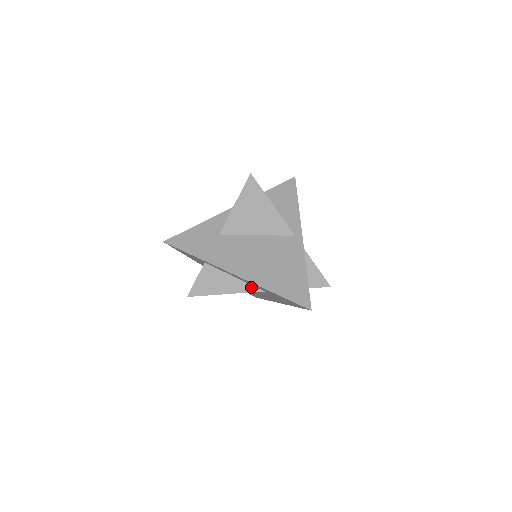
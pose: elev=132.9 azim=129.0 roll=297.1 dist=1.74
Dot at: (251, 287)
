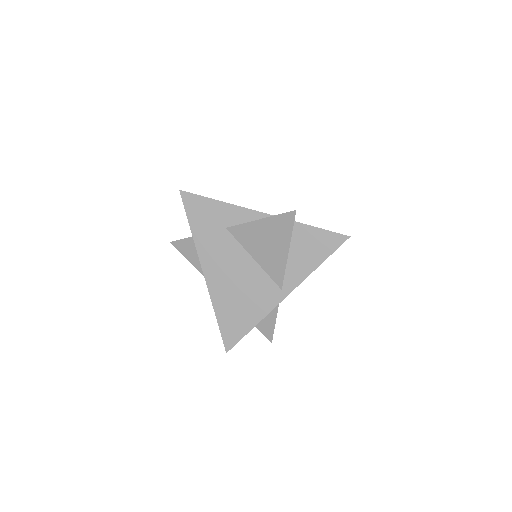
Dot at: occluded
